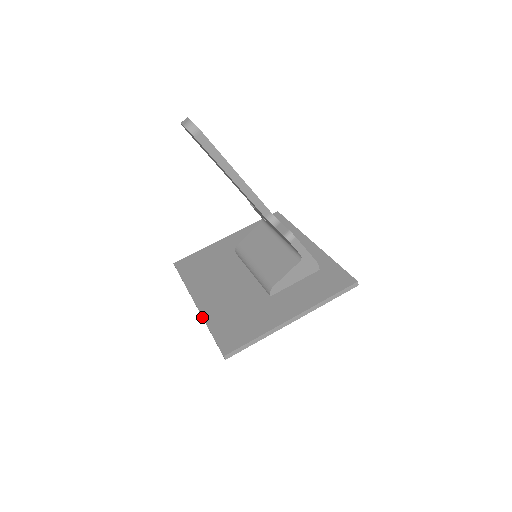
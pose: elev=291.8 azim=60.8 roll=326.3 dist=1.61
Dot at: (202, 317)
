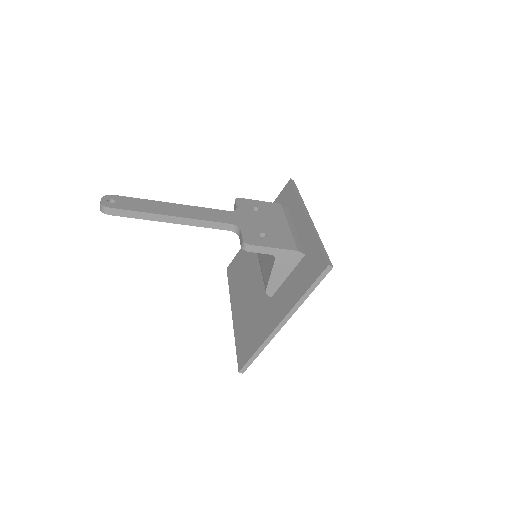
Dot at: occluded
